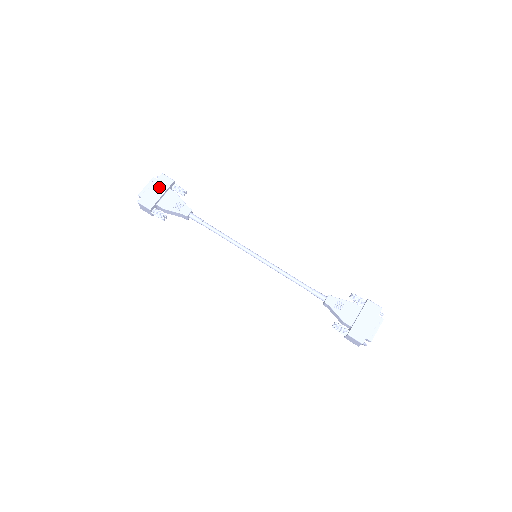
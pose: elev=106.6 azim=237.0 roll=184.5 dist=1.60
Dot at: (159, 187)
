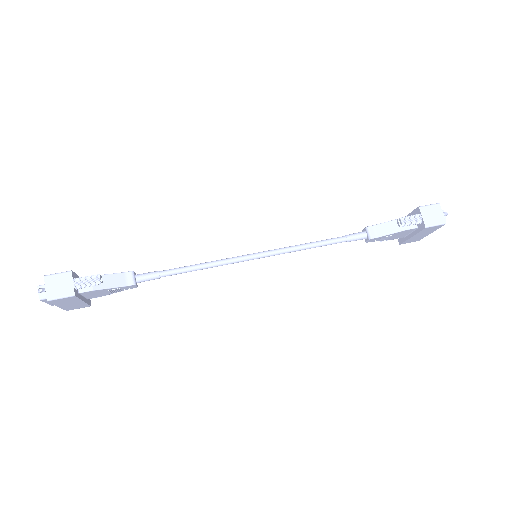
Dot at: occluded
